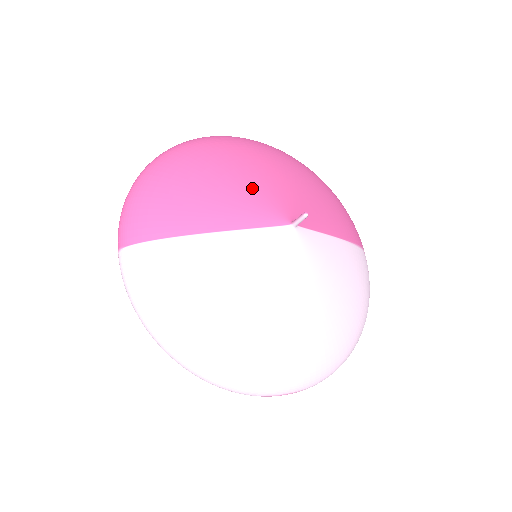
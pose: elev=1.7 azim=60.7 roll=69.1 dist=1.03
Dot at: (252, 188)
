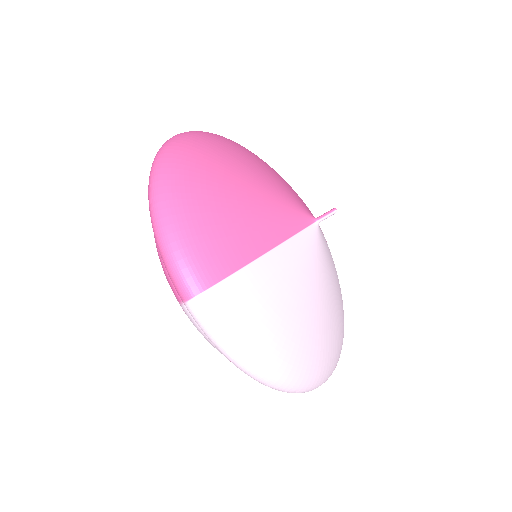
Dot at: (269, 192)
